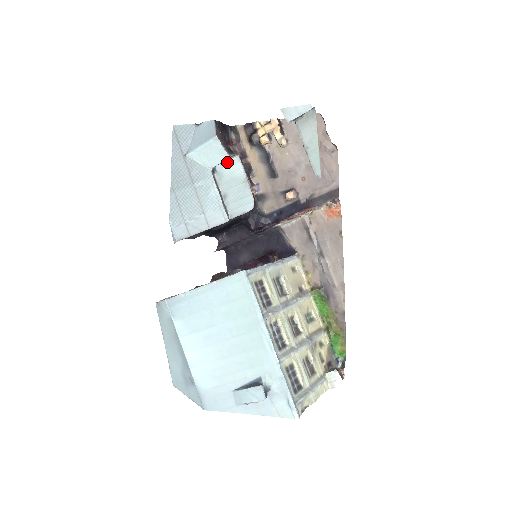
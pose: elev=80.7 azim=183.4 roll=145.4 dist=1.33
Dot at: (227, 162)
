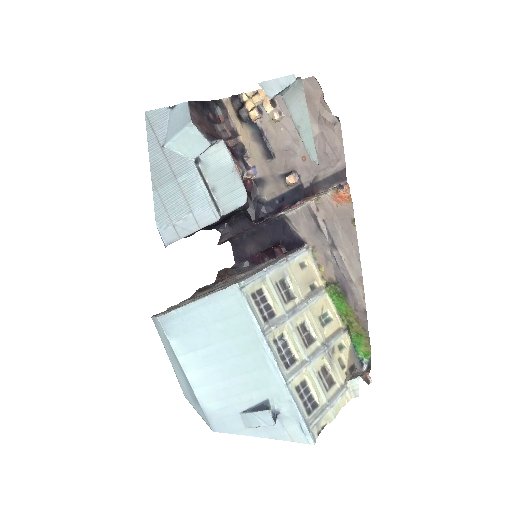
Dot at: (211, 149)
